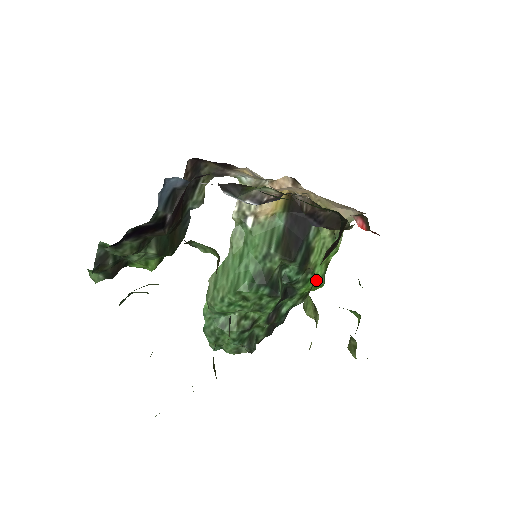
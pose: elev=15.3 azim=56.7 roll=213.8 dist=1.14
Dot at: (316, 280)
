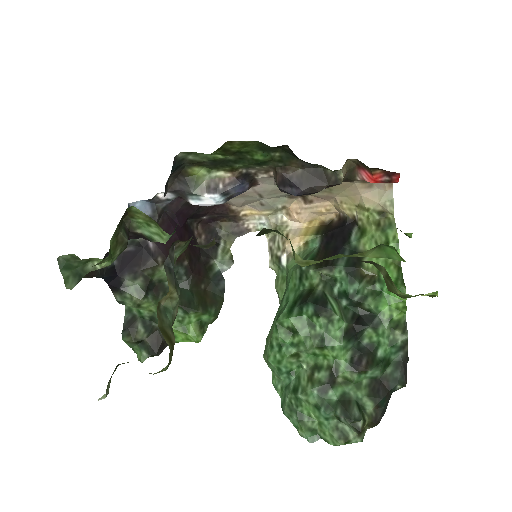
Dot at: occluded
